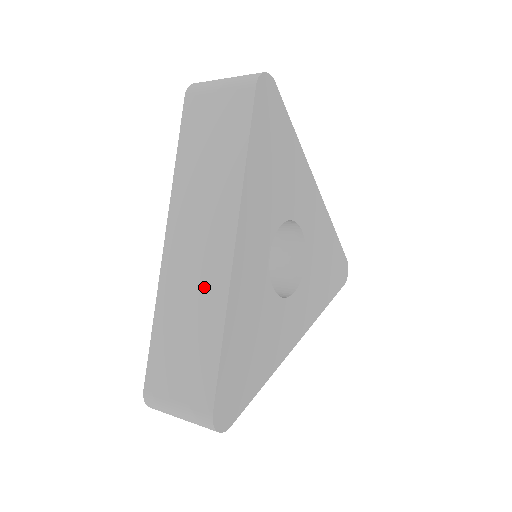
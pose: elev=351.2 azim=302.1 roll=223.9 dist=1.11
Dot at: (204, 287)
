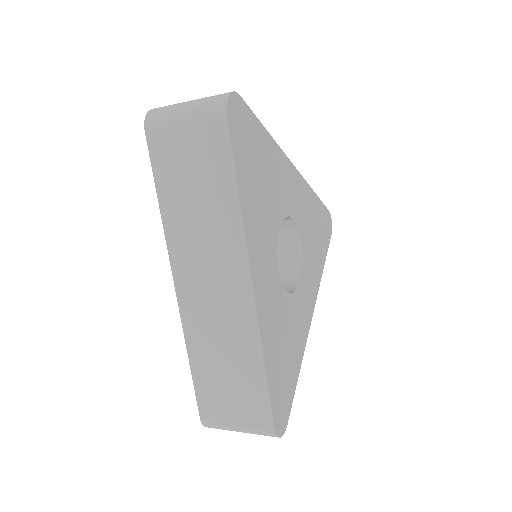
Dot at: (232, 325)
